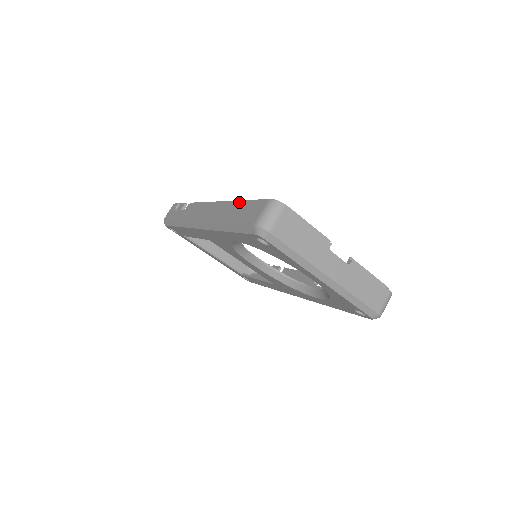
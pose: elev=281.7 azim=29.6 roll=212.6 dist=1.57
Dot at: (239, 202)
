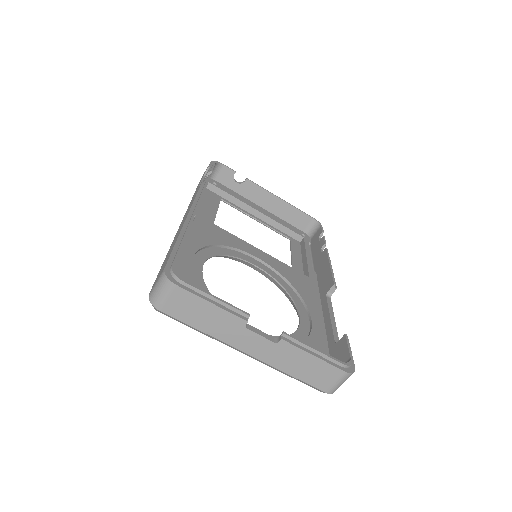
Dot at: occluded
